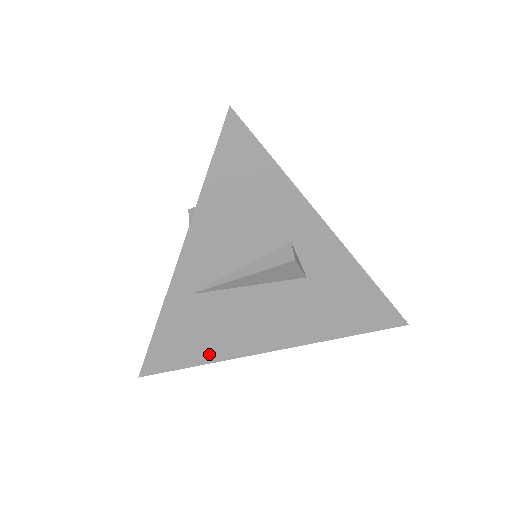
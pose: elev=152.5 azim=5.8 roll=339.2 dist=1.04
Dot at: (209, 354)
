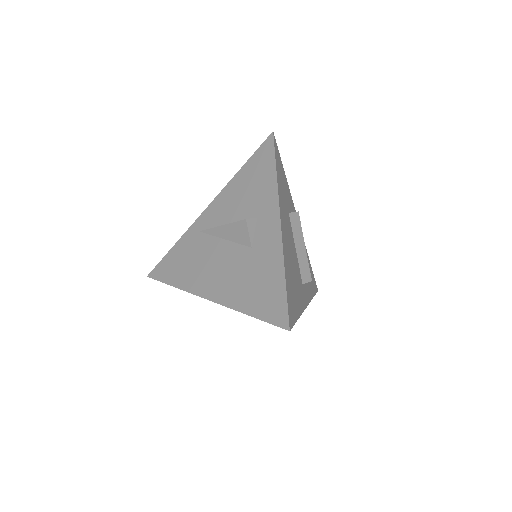
Dot at: (180, 280)
